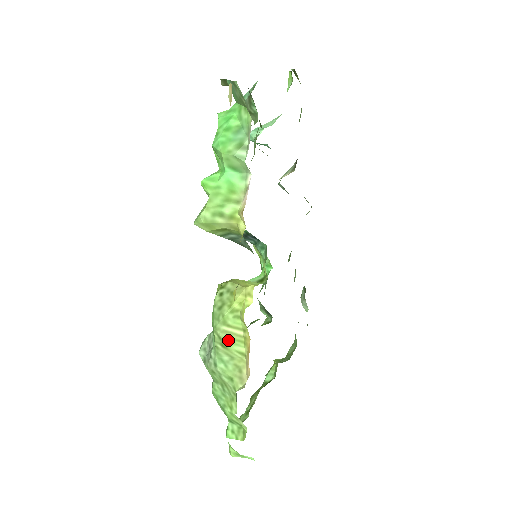
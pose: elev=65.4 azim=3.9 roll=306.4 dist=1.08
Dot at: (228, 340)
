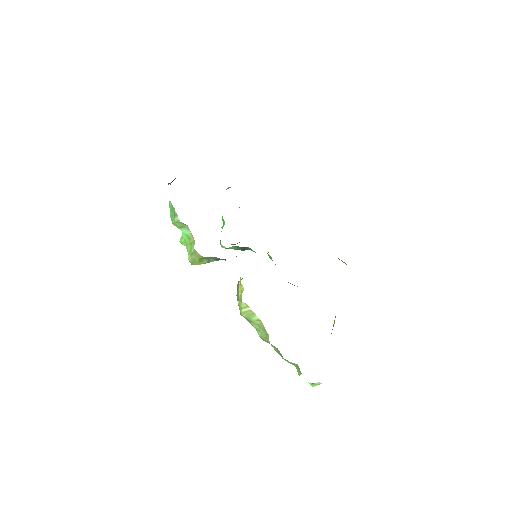
Dot at: (248, 317)
